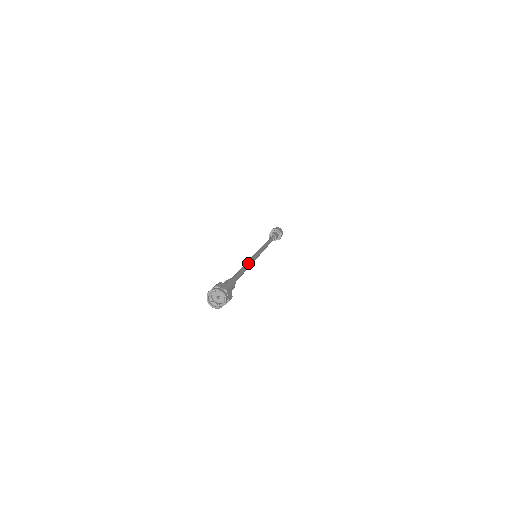
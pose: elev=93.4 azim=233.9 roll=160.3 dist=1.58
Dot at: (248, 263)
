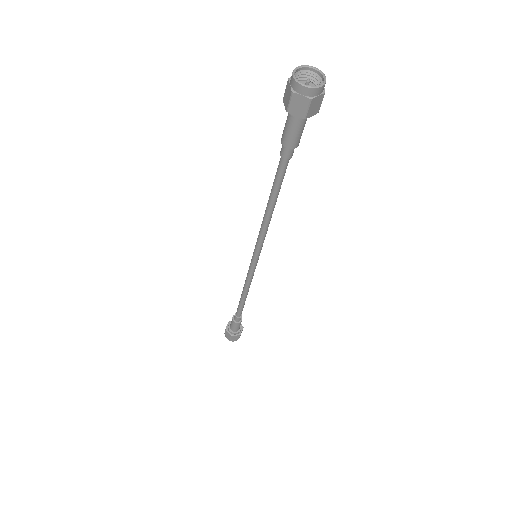
Dot at: occluded
